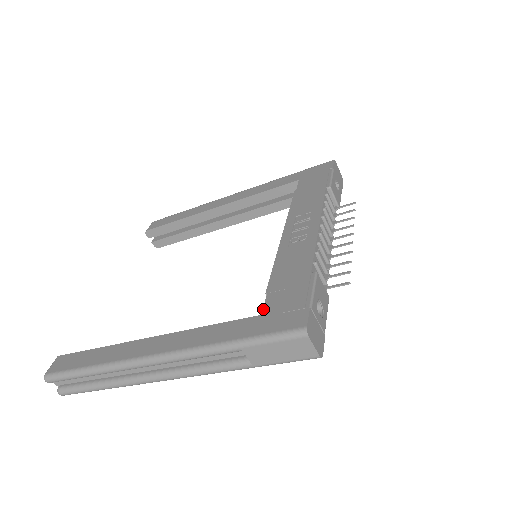
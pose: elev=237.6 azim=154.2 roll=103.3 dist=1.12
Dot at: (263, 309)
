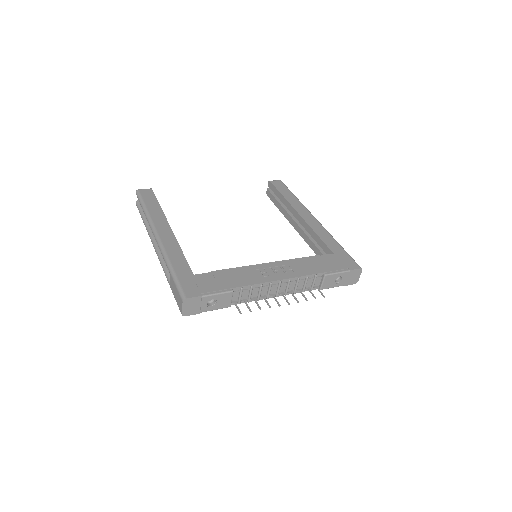
Dot at: (198, 274)
